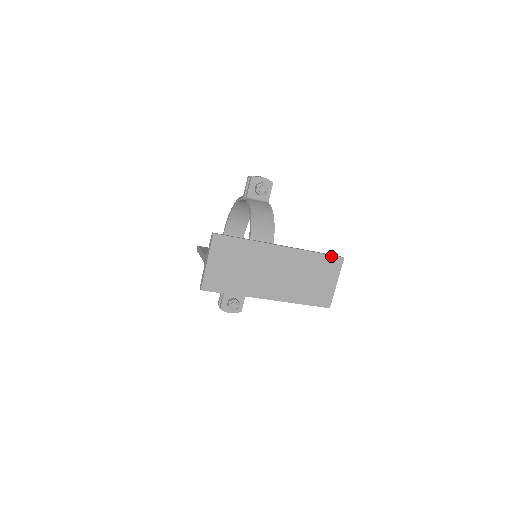
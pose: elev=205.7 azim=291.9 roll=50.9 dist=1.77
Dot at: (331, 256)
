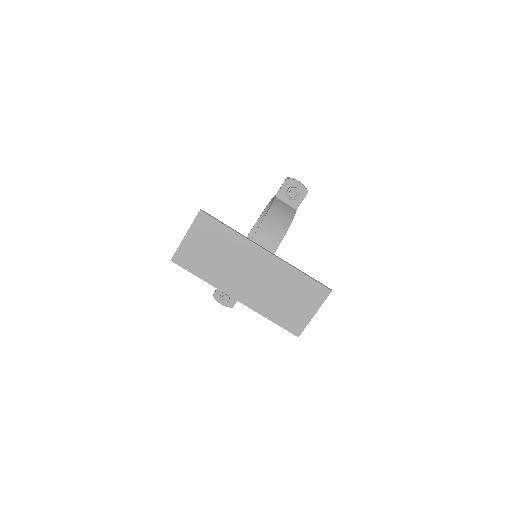
Dot at: (317, 283)
